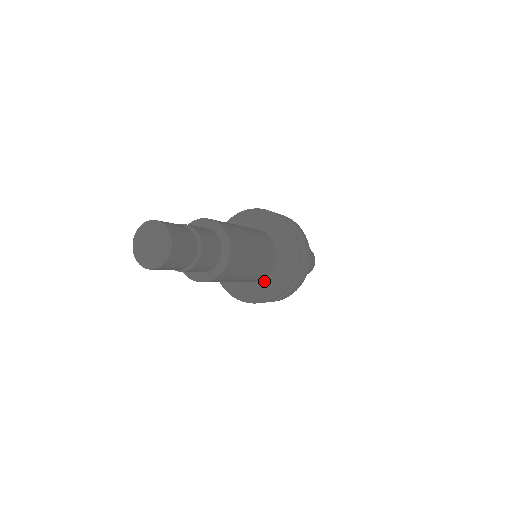
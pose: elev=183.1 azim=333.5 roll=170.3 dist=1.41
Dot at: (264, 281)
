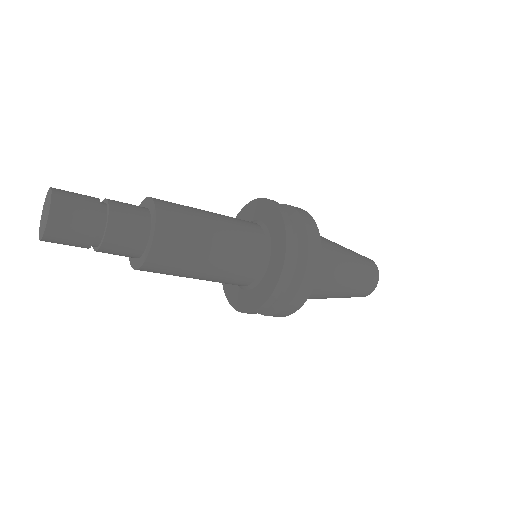
Dot at: (254, 286)
